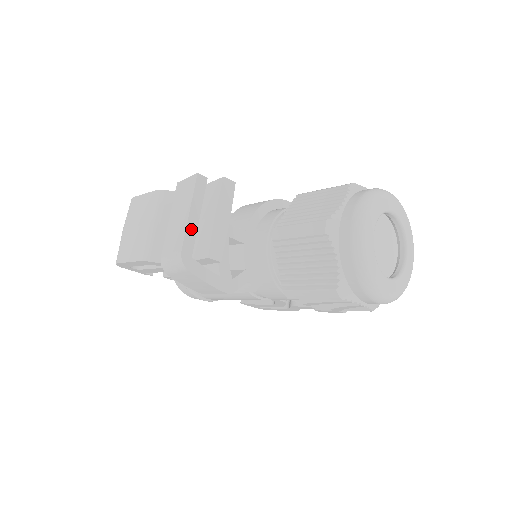
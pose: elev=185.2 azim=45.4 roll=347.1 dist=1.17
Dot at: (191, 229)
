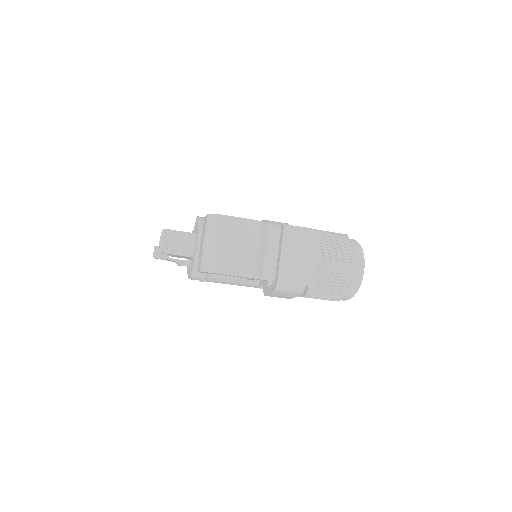
Dot at: (306, 267)
